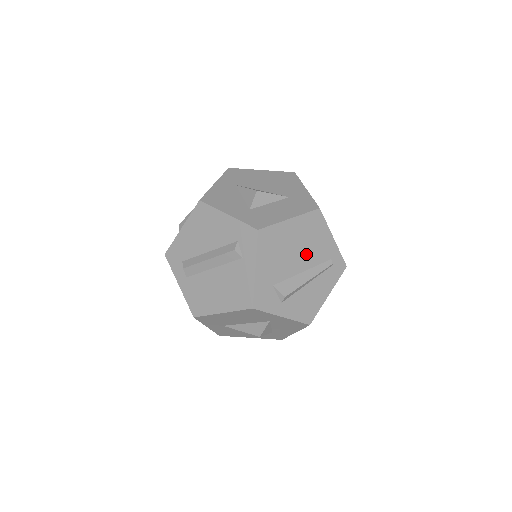
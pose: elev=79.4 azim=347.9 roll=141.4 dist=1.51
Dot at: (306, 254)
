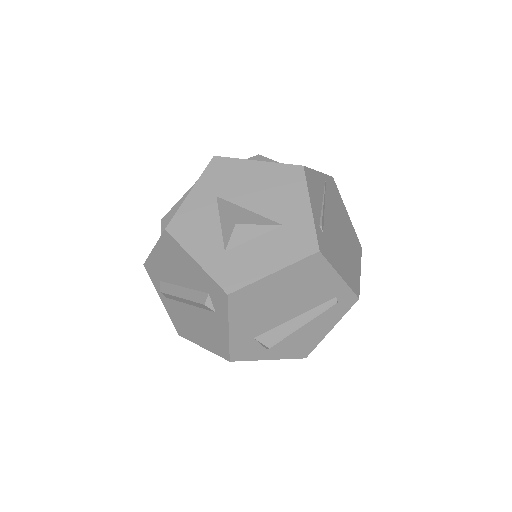
Dot at: (299, 301)
